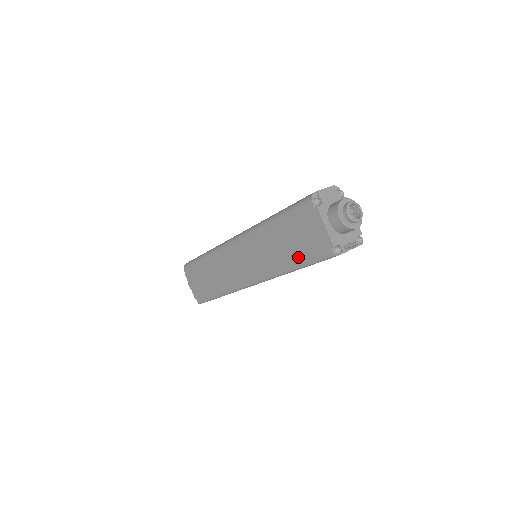
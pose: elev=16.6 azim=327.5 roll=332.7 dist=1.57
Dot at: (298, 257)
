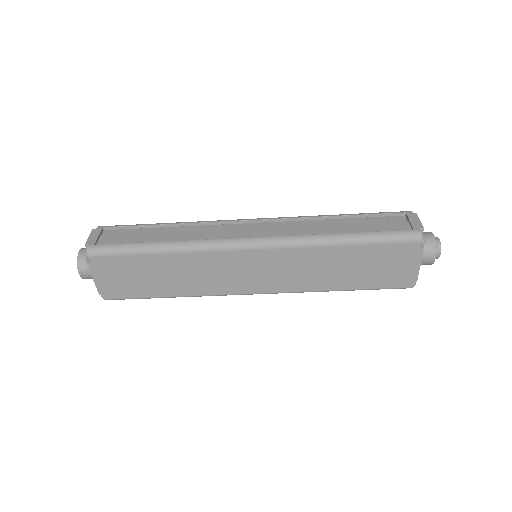
Dot at: (360, 282)
